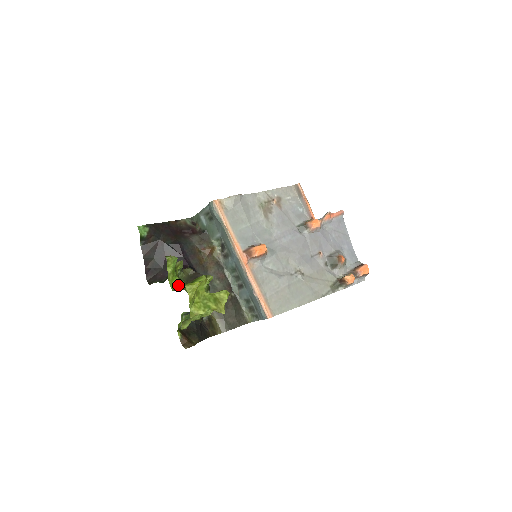
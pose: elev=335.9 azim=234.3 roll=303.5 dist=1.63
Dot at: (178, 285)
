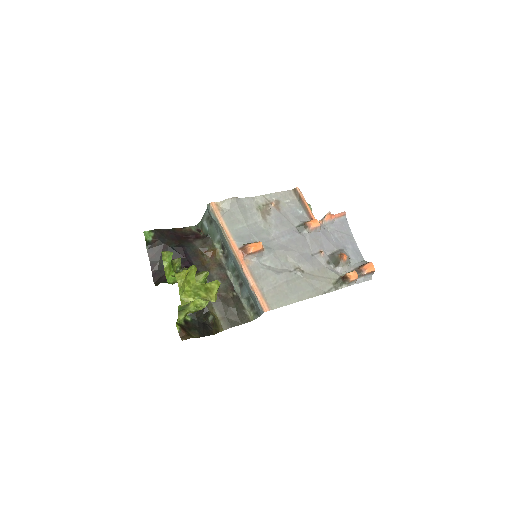
Dot at: (175, 279)
